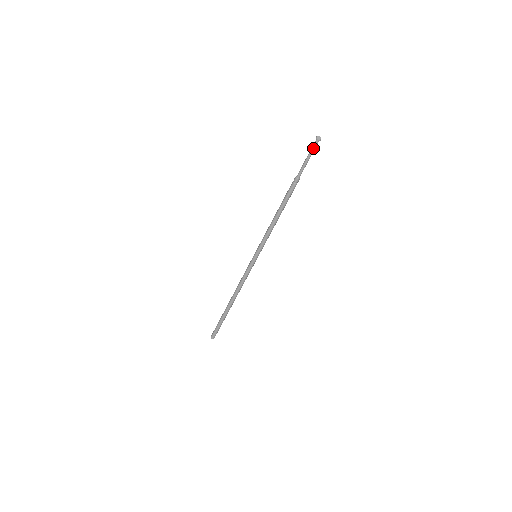
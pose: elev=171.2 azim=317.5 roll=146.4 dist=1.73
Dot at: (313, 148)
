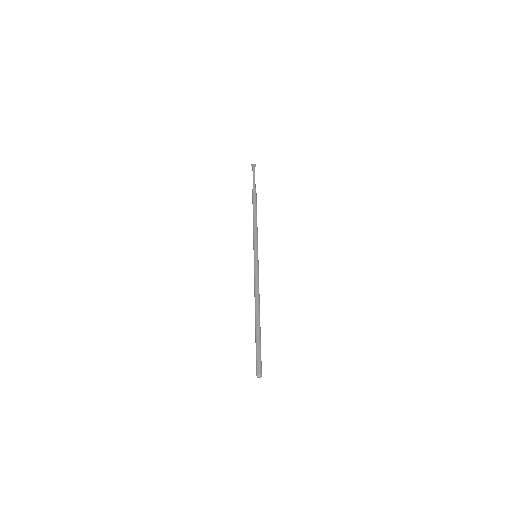
Dot at: (254, 170)
